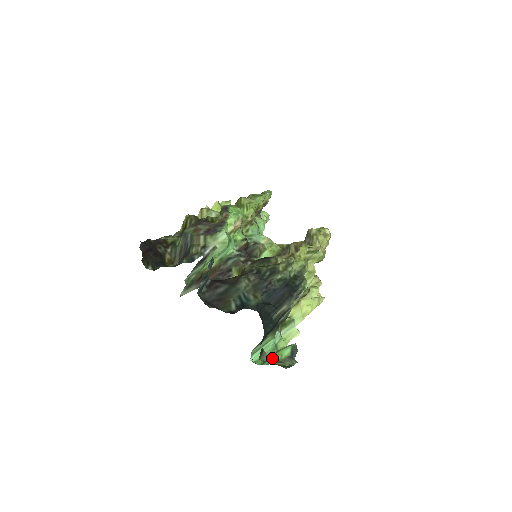
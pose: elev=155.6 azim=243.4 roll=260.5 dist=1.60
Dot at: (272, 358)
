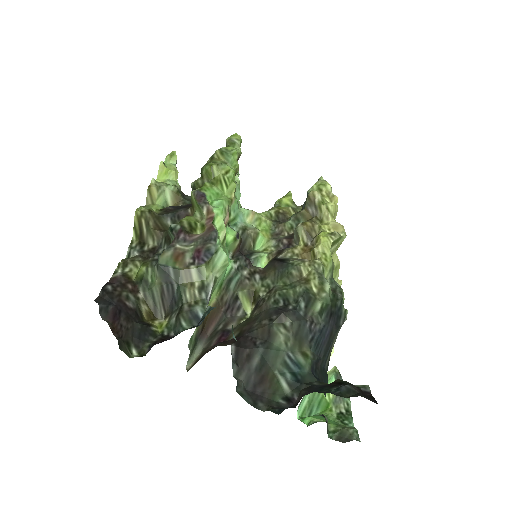
Dot at: (318, 401)
